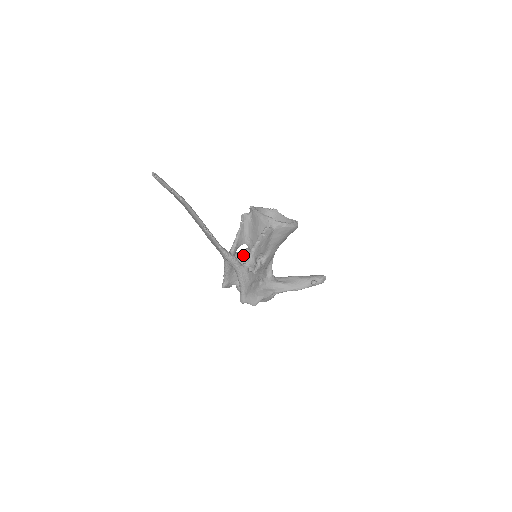
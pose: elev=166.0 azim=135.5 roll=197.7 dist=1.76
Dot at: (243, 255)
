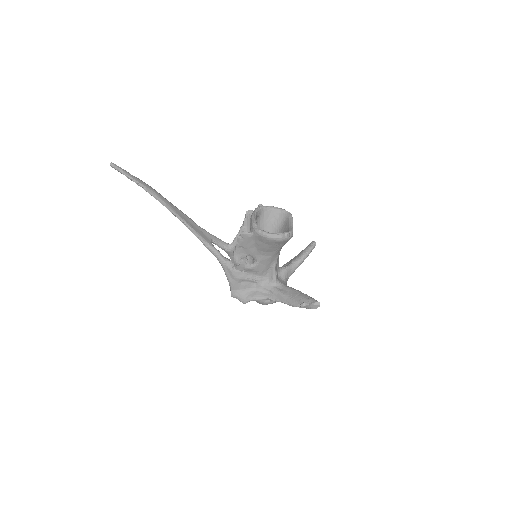
Dot at: occluded
